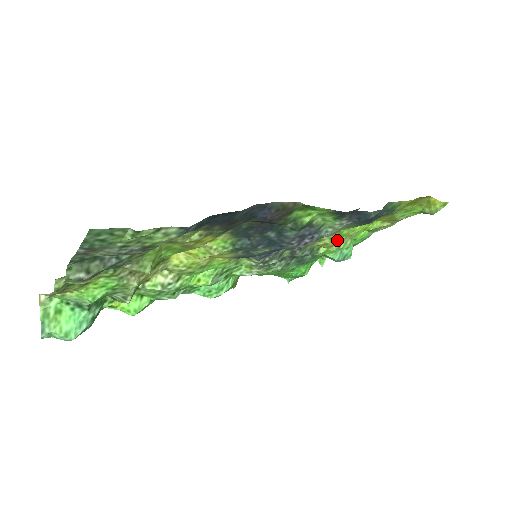
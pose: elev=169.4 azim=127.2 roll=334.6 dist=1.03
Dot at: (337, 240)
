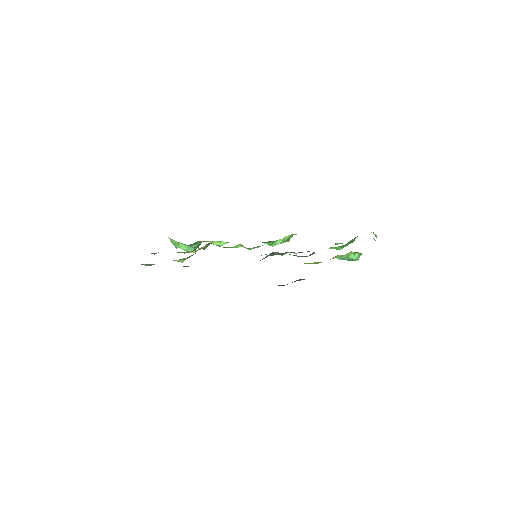
Dot at: occluded
